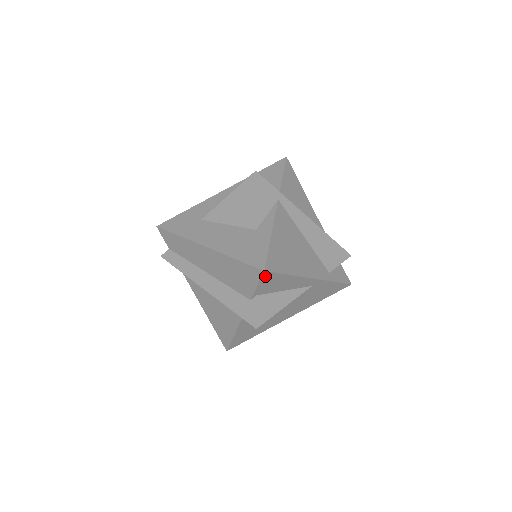
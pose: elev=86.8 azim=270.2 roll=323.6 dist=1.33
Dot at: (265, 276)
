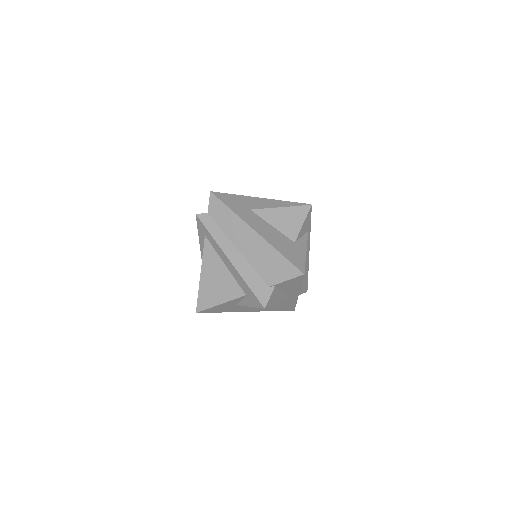
Dot at: (298, 277)
